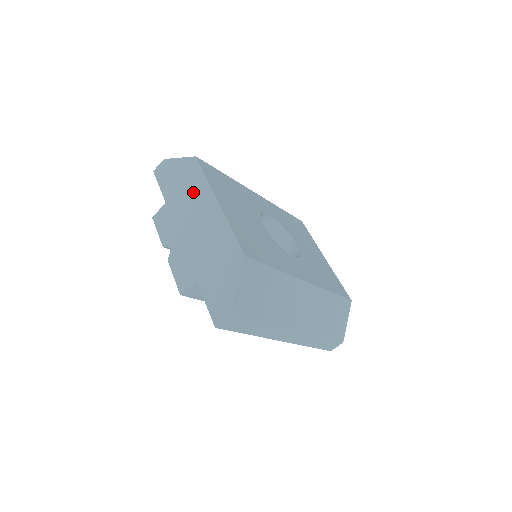
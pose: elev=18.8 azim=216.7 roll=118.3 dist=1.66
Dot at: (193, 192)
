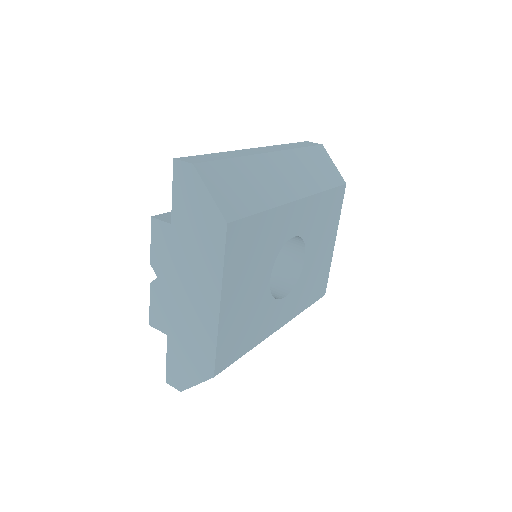
Dot at: (203, 259)
